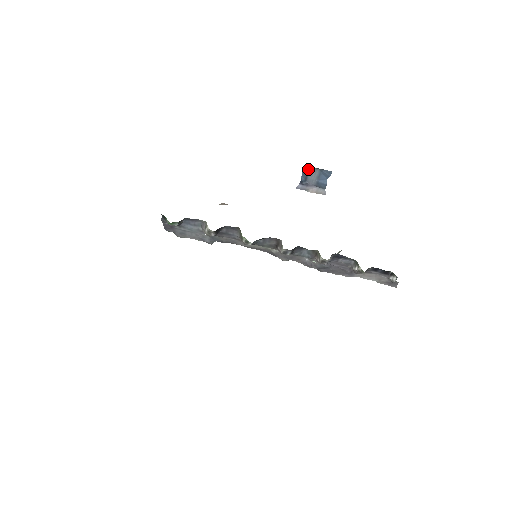
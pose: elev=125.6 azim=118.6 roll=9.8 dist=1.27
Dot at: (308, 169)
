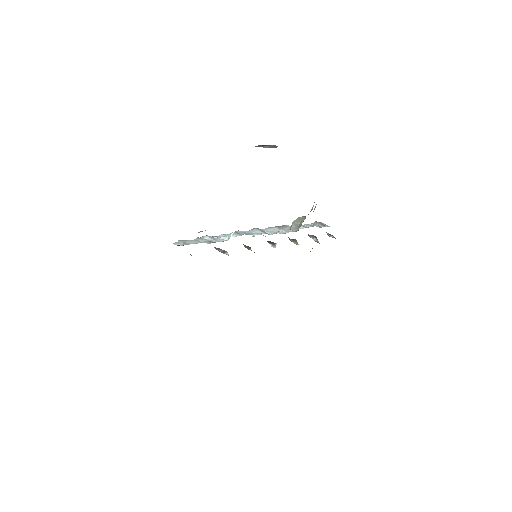
Dot at: occluded
